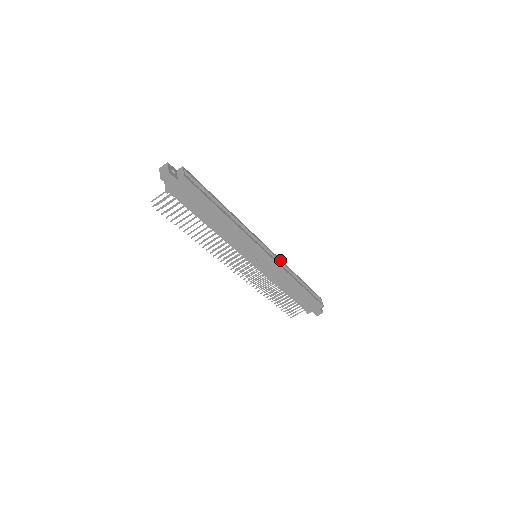
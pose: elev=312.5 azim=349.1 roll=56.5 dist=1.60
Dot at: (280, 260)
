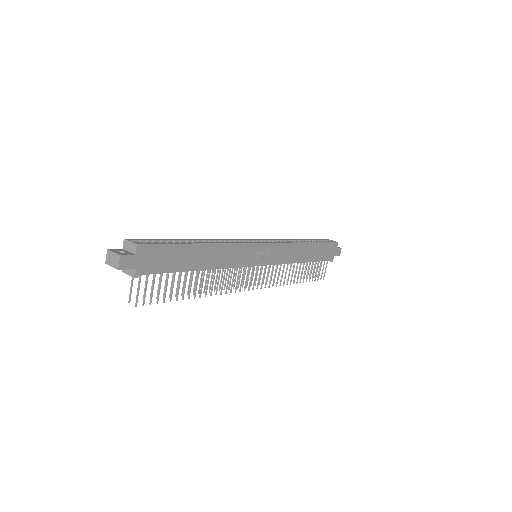
Dot at: (275, 240)
